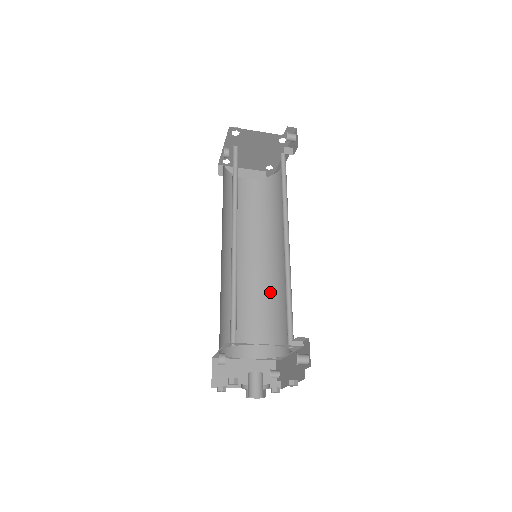
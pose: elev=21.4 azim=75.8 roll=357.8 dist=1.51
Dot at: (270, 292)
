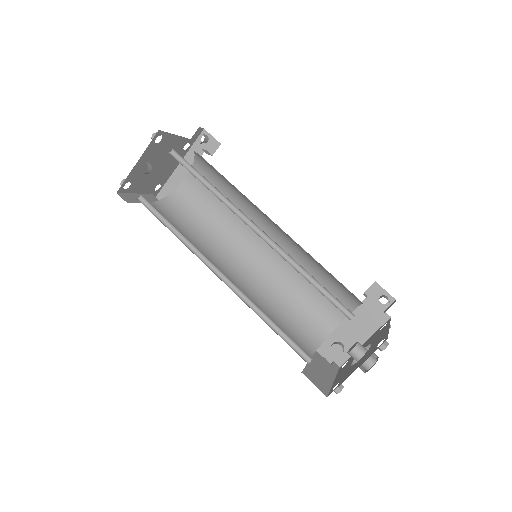
Dot at: (269, 292)
